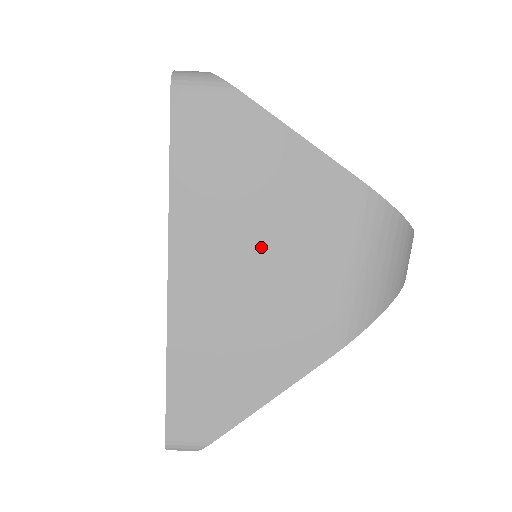
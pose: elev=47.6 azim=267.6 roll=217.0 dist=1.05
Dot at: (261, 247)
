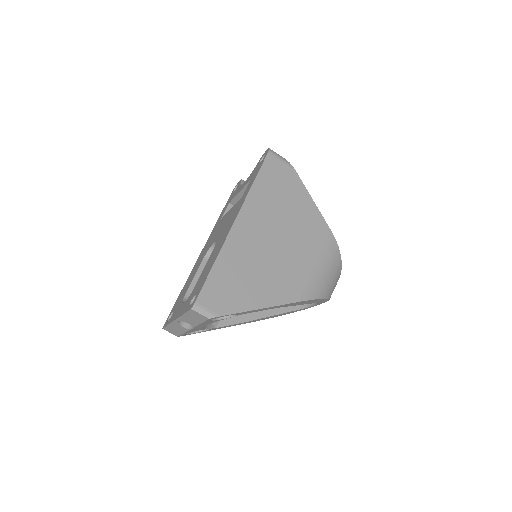
Dot at: (282, 233)
